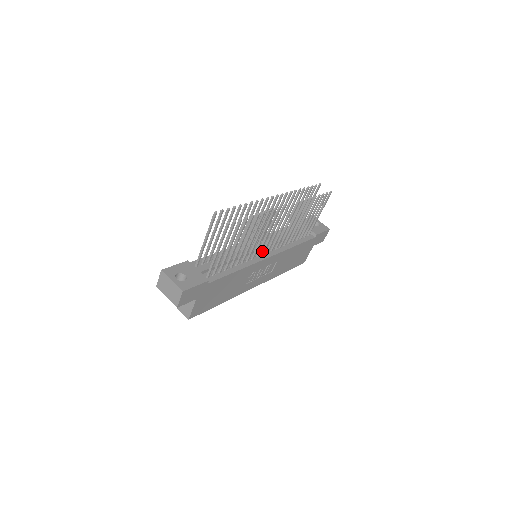
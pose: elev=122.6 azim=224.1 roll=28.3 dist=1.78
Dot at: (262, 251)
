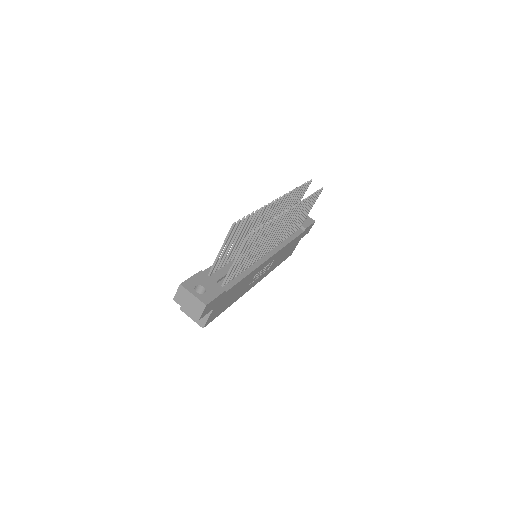
Dot at: (264, 252)
